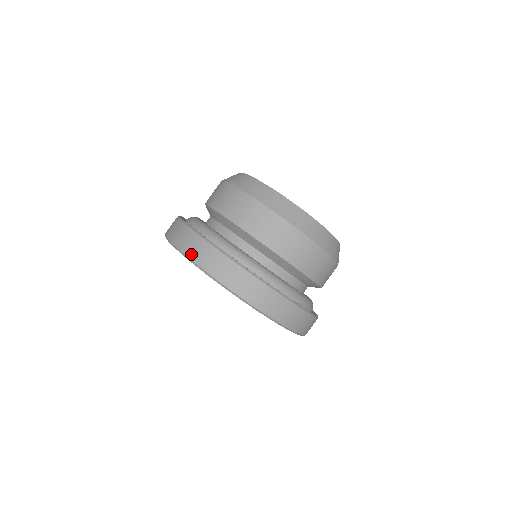
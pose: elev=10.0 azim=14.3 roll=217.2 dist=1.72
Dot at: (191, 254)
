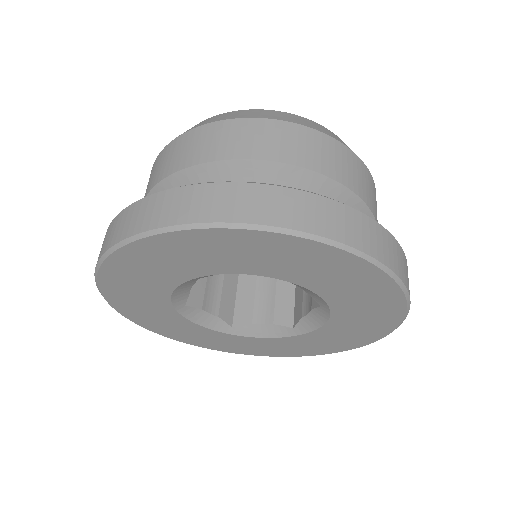
Dot at: occluded
